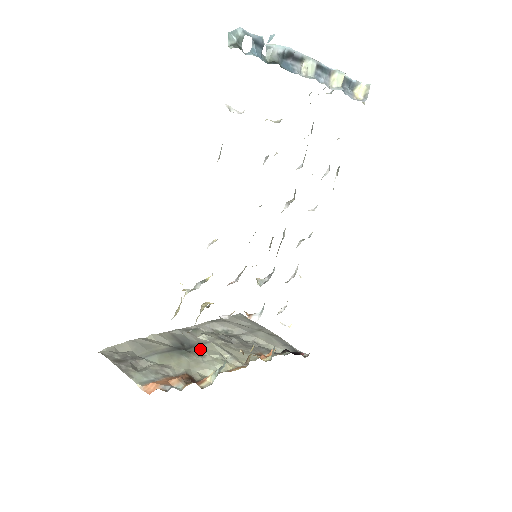
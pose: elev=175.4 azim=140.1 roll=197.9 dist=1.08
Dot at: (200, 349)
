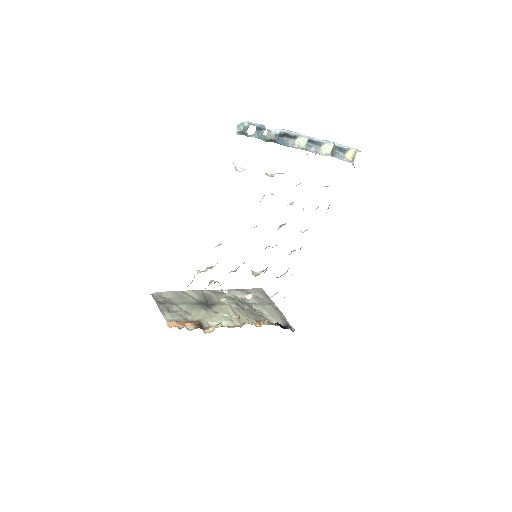
Dot at: (217, 307)
